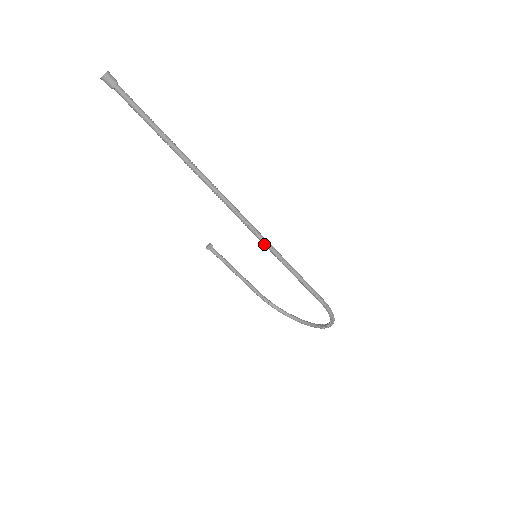
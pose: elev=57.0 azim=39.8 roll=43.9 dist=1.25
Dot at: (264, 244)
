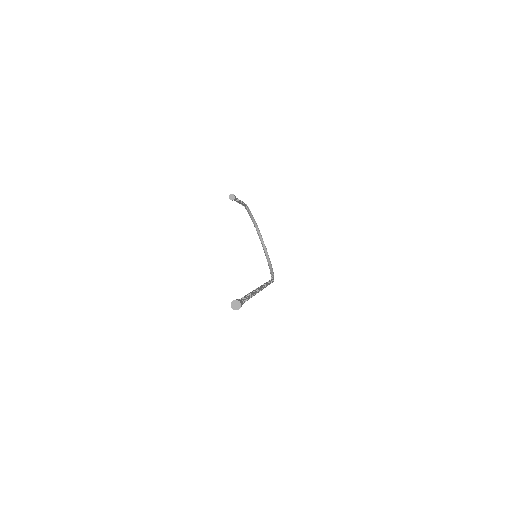
Dot at: occluded
